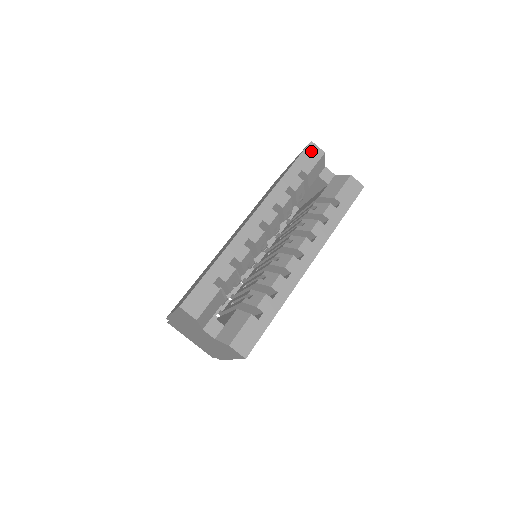
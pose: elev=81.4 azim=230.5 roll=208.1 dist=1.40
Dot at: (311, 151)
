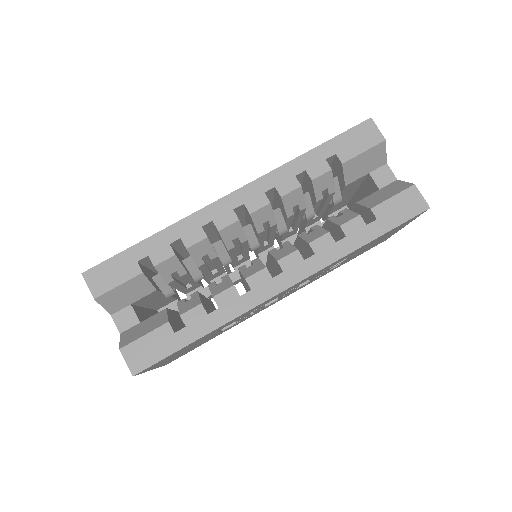
Dot at: (364, 132)
